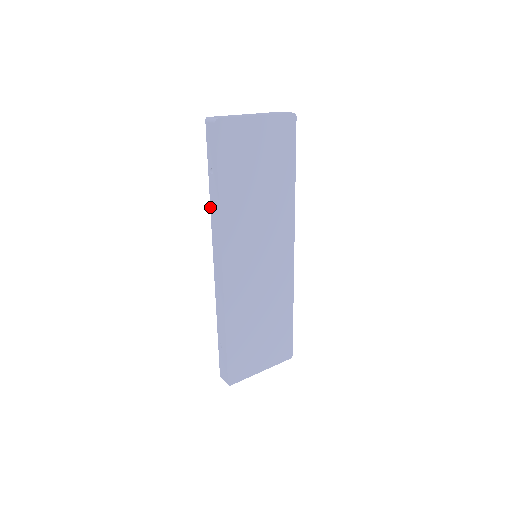
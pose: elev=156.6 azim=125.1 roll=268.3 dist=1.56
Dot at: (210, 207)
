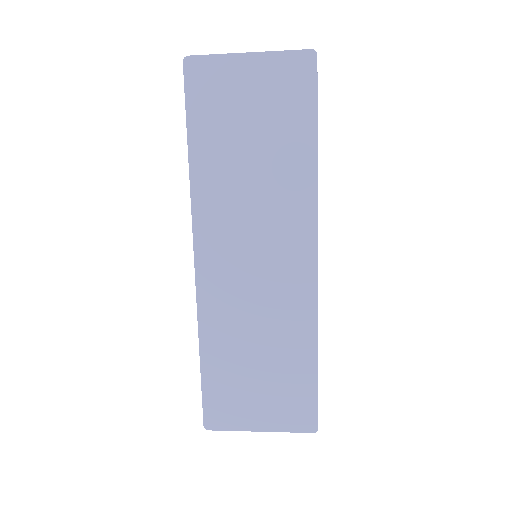
Dot at: occluded
